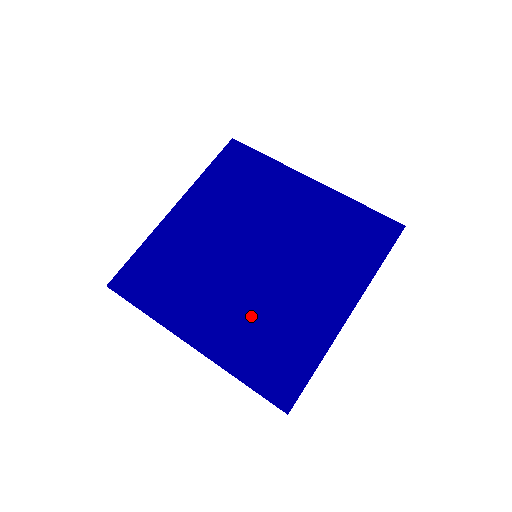
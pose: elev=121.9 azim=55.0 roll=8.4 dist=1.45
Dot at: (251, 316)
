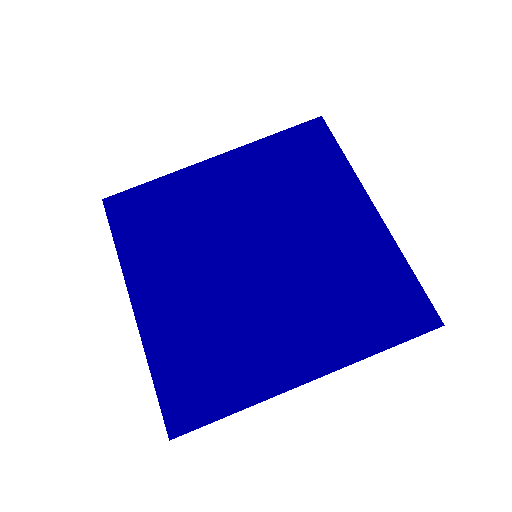
Dot at: (207, 315)
